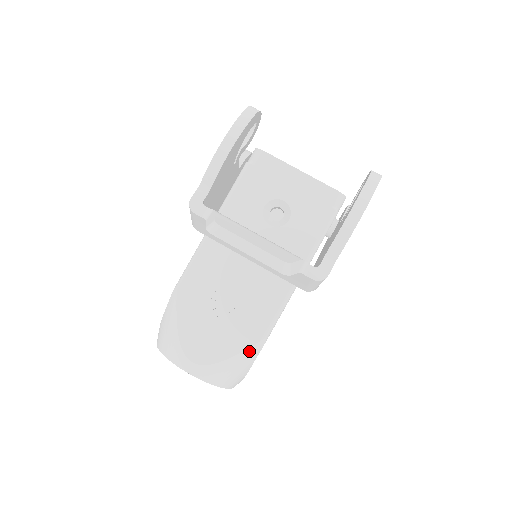
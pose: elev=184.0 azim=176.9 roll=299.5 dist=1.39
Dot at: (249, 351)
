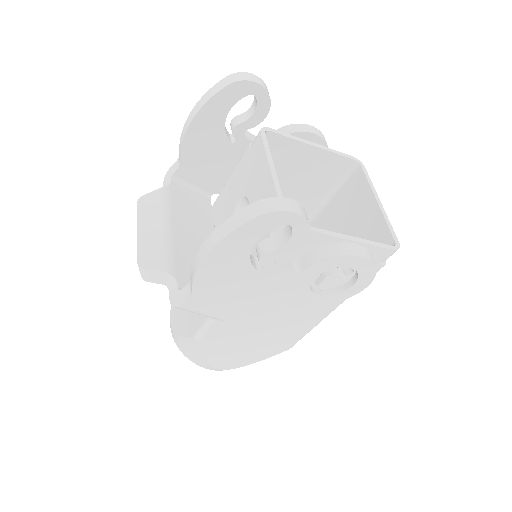
Dot at: (189, 341)
